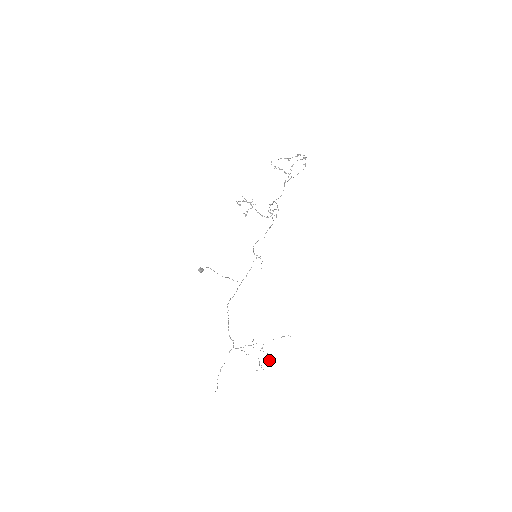
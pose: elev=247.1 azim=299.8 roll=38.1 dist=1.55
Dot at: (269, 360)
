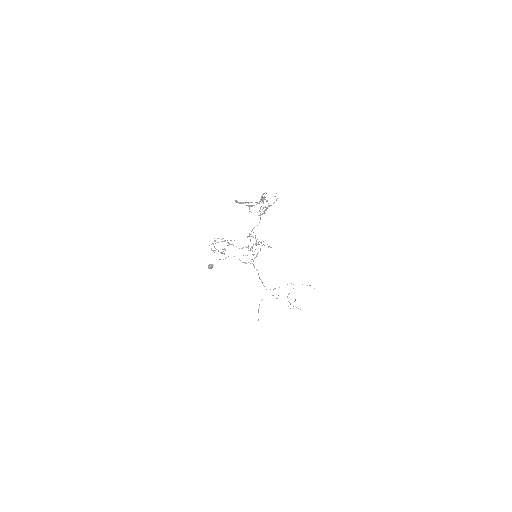
Dot at: (296, 307)
